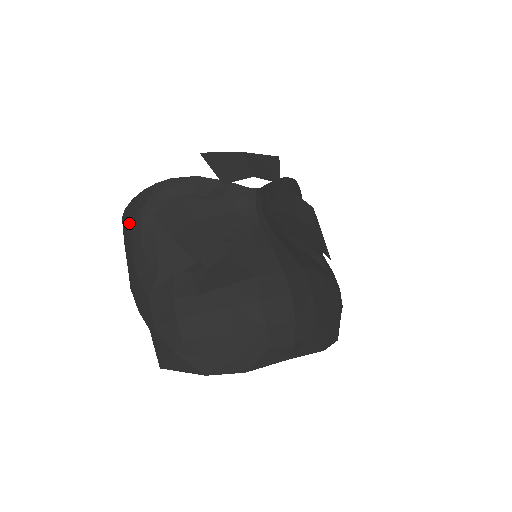
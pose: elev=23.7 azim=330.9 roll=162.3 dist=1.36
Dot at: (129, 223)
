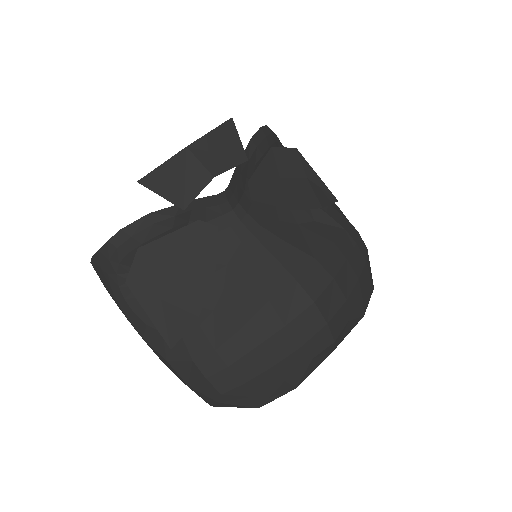
Dot at: (104, 283)
